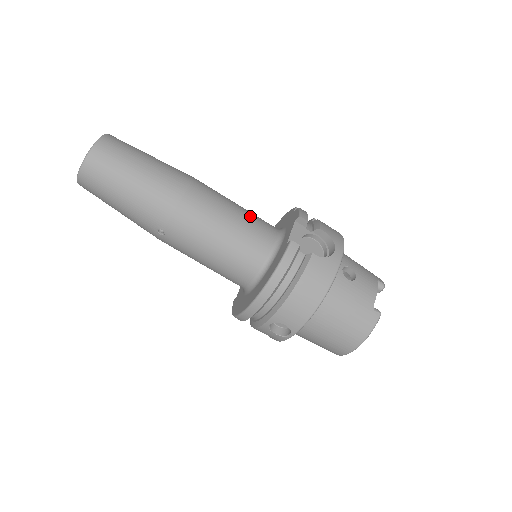
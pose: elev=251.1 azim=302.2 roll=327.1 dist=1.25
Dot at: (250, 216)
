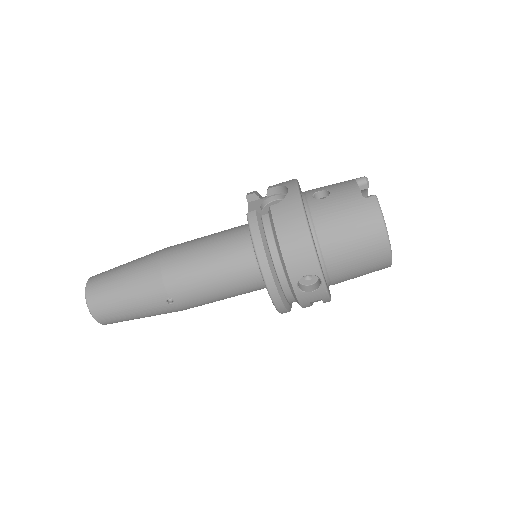
Dot at: (220, 233)
